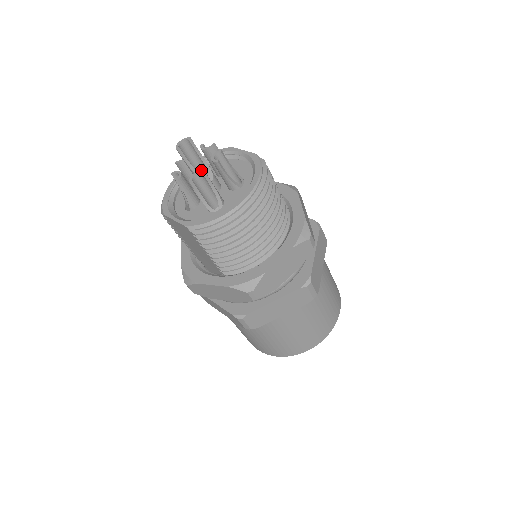
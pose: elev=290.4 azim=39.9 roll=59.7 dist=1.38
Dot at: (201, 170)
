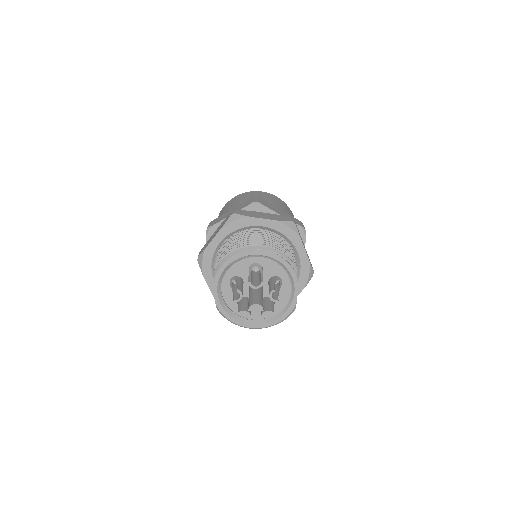
Dot at: (258, 292)
